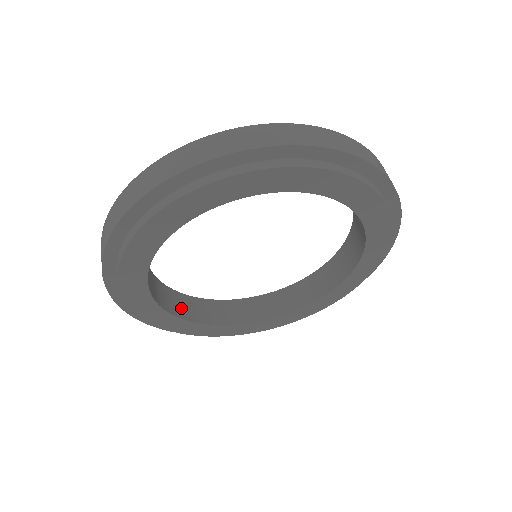
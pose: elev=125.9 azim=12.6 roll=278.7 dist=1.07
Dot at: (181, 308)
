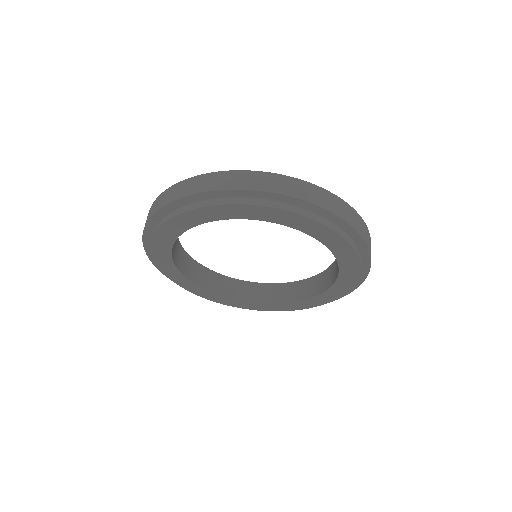
Dot at: (199, 277)
